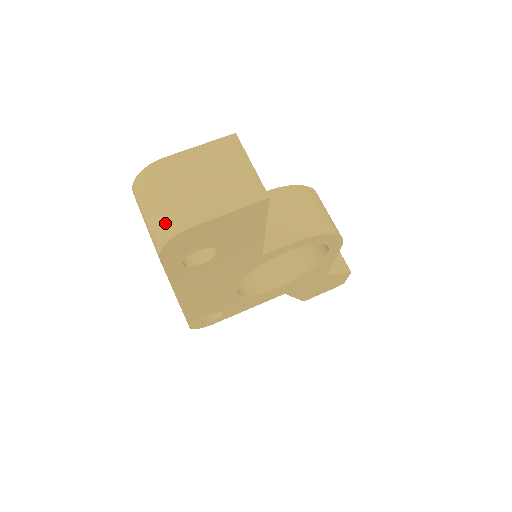
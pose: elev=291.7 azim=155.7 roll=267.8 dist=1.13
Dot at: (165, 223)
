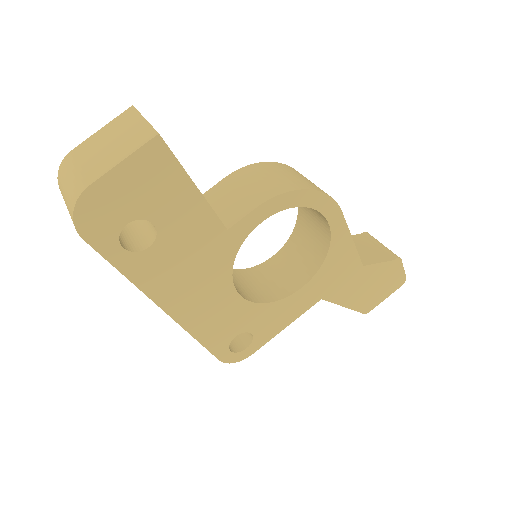
Dot at: (71, 197)
